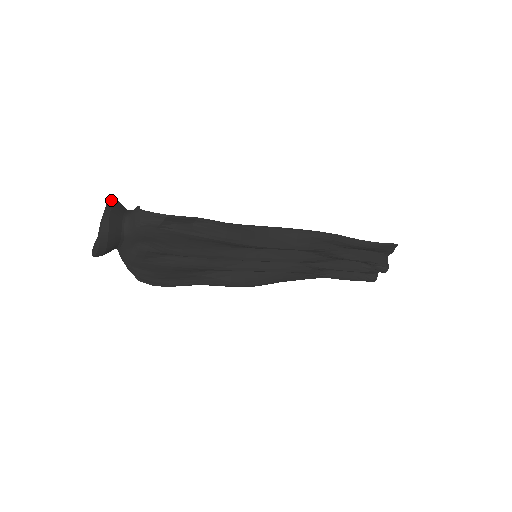
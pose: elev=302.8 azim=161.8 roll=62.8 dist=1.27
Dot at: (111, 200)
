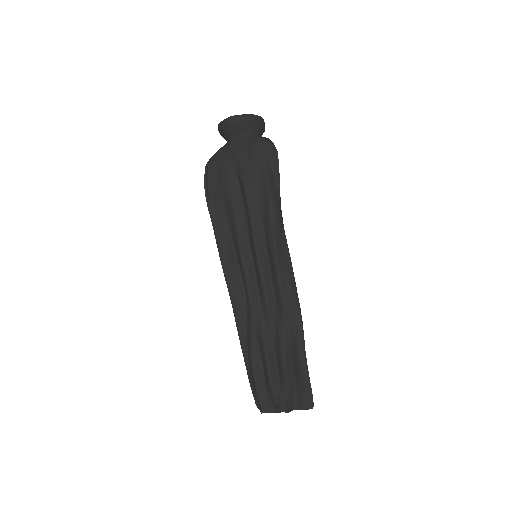
Dot at: occluded
